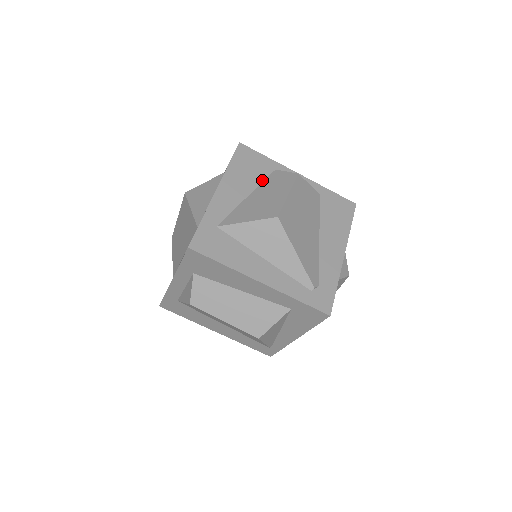
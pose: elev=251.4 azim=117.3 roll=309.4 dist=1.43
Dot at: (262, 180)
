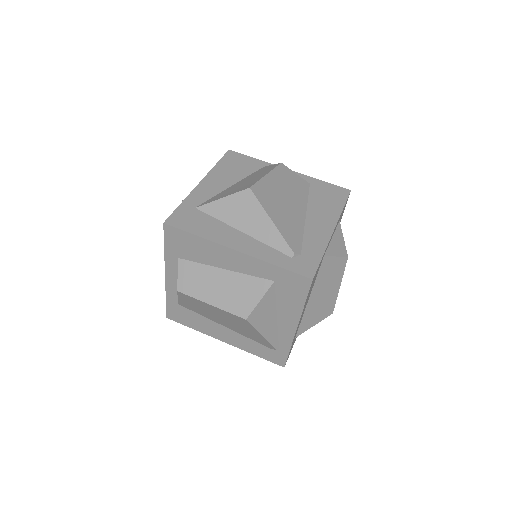
Dot at: (248, 174)
